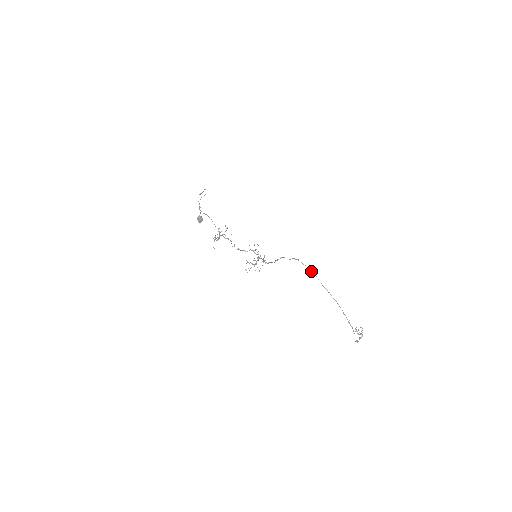
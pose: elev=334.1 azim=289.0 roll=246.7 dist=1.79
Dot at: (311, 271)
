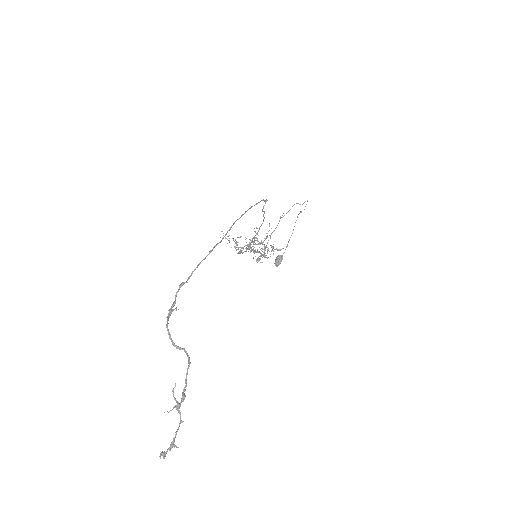
Dot at: (256, 204)
